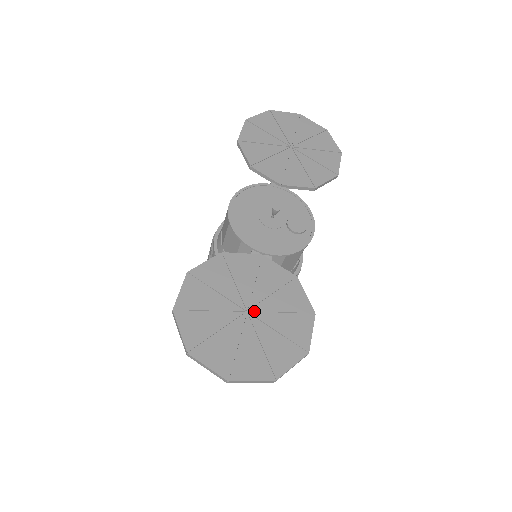
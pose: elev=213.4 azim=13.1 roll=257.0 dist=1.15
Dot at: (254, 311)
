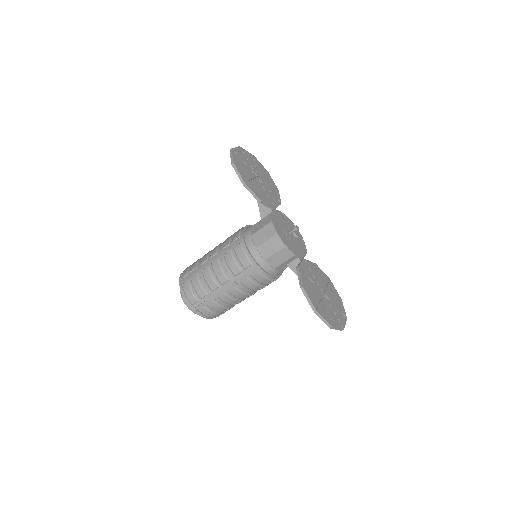
Dot at: (324, 291)
